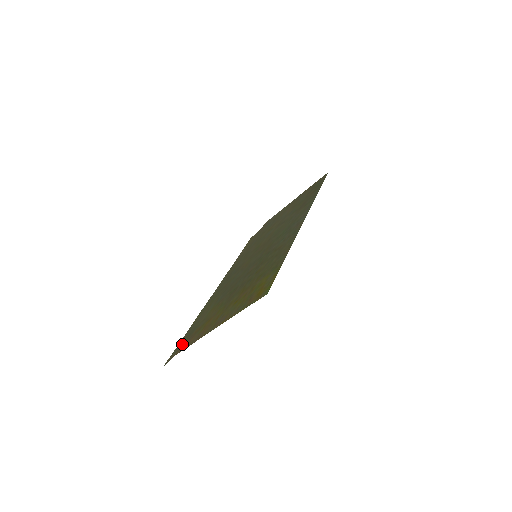
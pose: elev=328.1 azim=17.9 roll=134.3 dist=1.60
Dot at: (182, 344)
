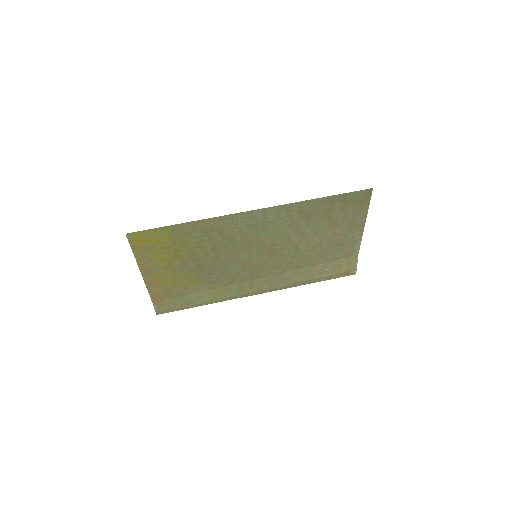
Dot at: (166, 300)
